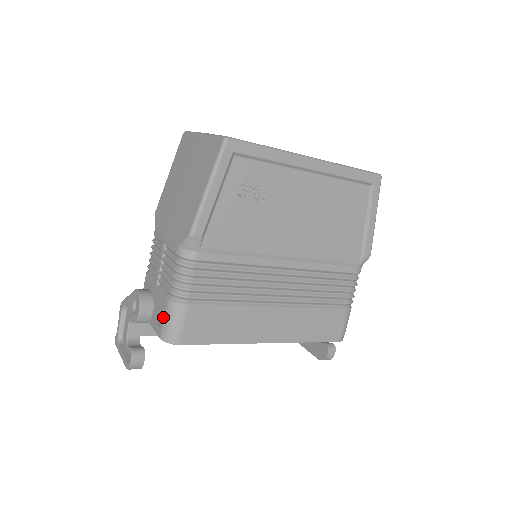
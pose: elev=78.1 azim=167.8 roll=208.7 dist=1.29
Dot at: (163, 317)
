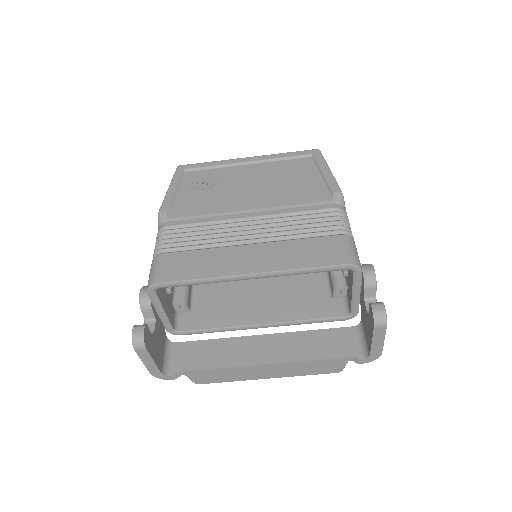
Dot at: occluded
